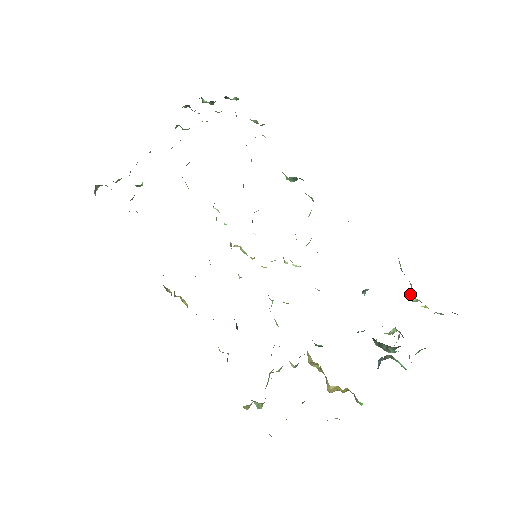
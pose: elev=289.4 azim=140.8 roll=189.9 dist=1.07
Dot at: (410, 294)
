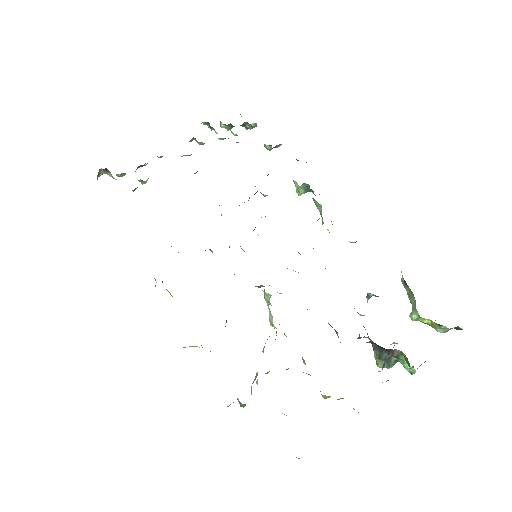
Dot at: (410, 313)
